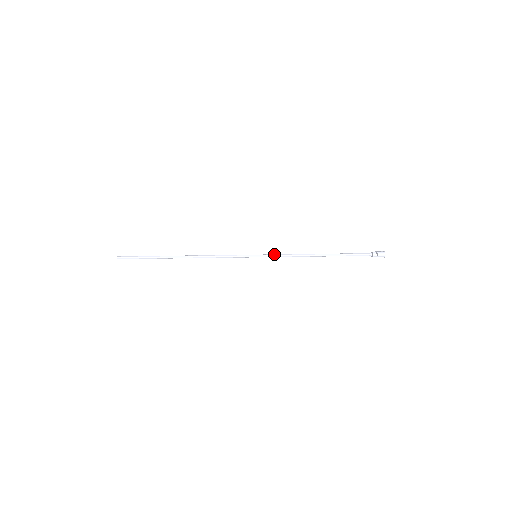
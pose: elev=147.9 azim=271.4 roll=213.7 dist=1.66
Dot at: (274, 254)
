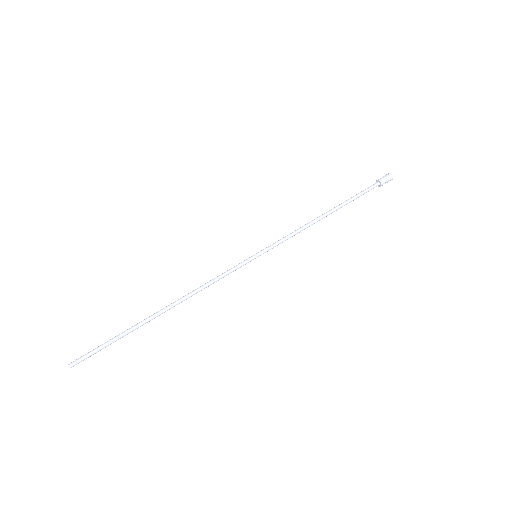
Dot at: (278, 244)
